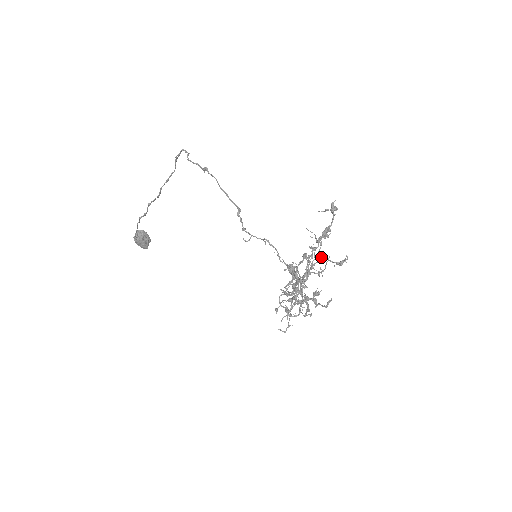
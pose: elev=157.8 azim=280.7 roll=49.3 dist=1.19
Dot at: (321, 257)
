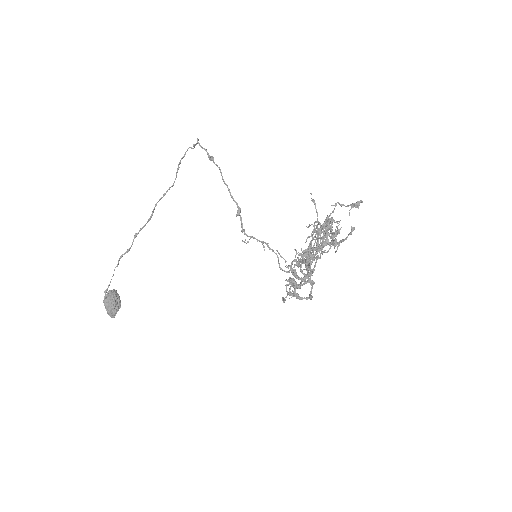
Dot at: (335, 205)
